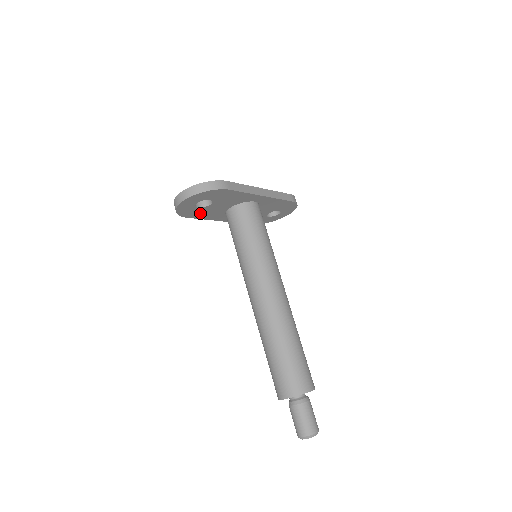
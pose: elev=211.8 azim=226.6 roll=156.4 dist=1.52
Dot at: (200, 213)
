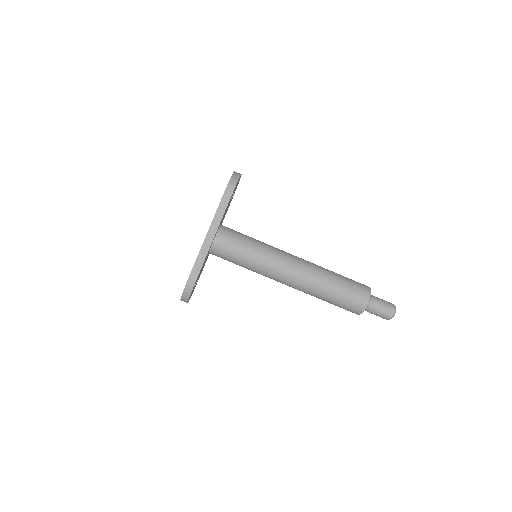
Dot at: occluded
